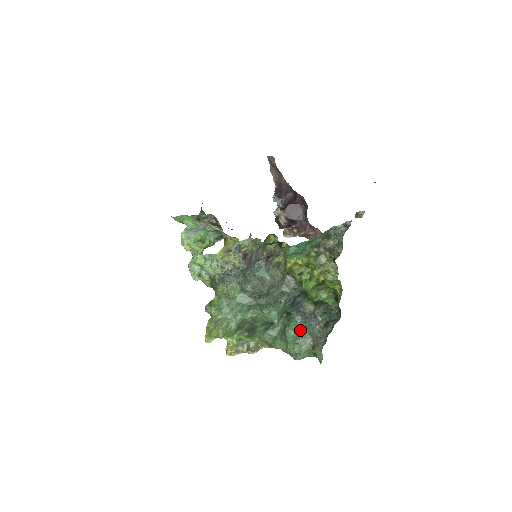
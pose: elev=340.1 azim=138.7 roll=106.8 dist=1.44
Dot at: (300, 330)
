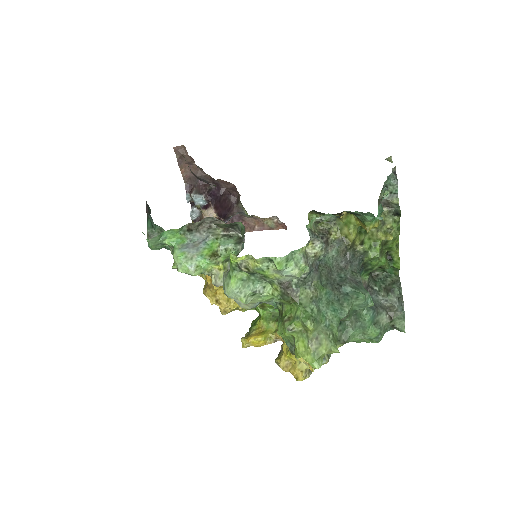
Dot at: (373, 308)
